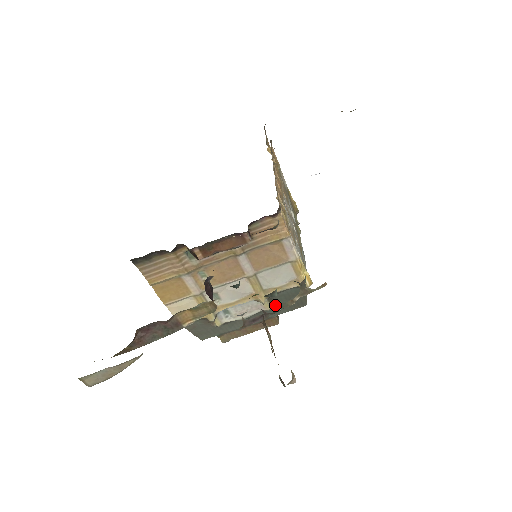
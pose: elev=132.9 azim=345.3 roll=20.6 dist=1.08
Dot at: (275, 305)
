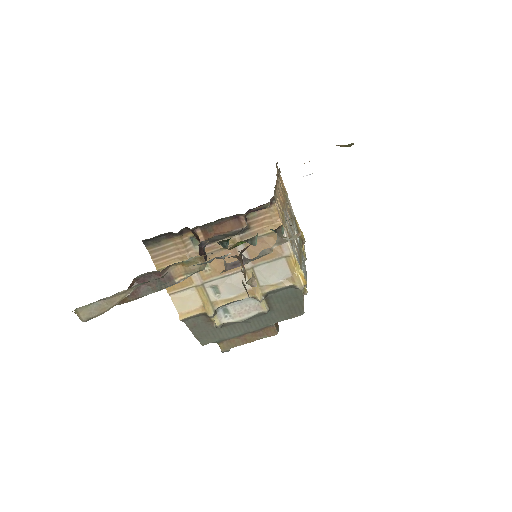
Dot at: (272, 308)
